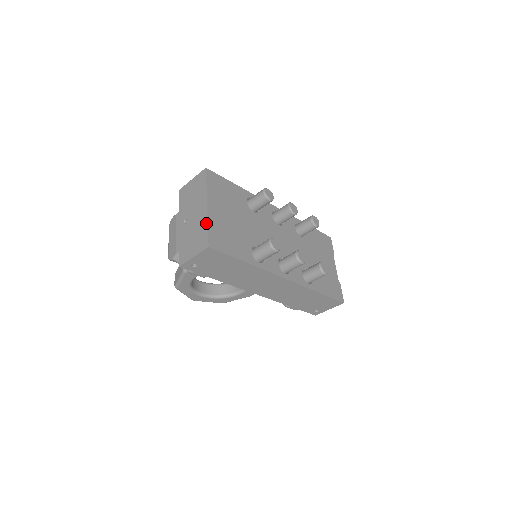
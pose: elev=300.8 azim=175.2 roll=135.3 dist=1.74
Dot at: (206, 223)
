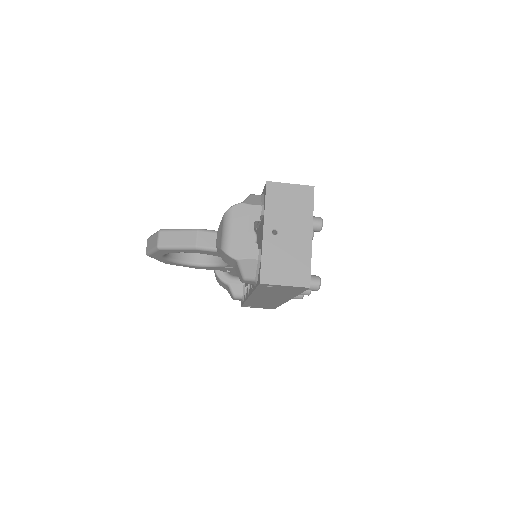
Dot at: (309, 257)
